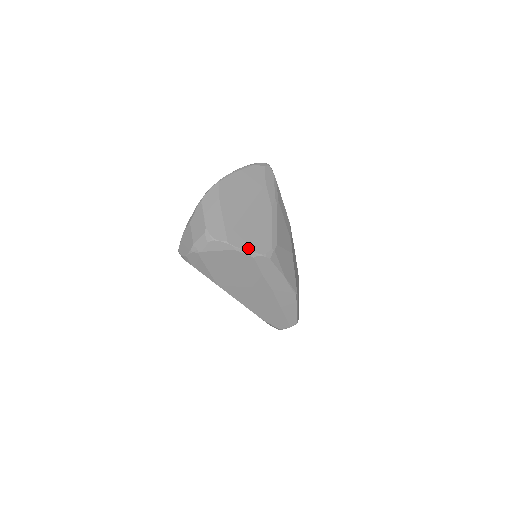
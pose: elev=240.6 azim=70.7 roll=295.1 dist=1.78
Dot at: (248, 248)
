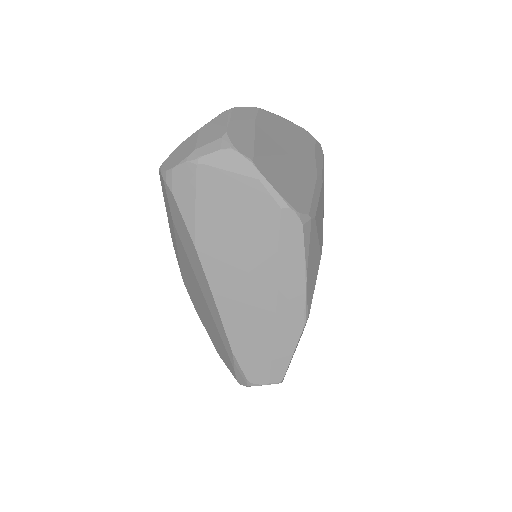
Dot at: (279, 189)
